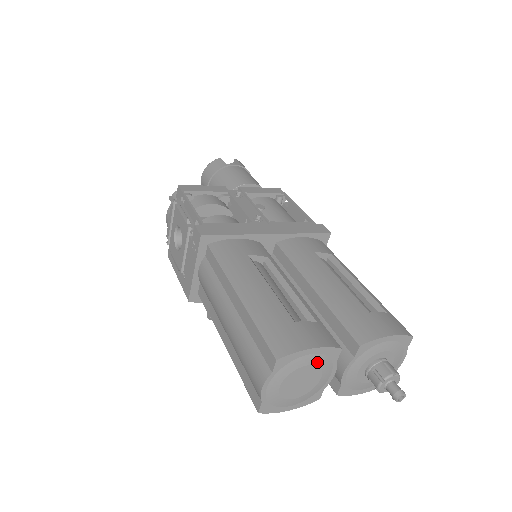
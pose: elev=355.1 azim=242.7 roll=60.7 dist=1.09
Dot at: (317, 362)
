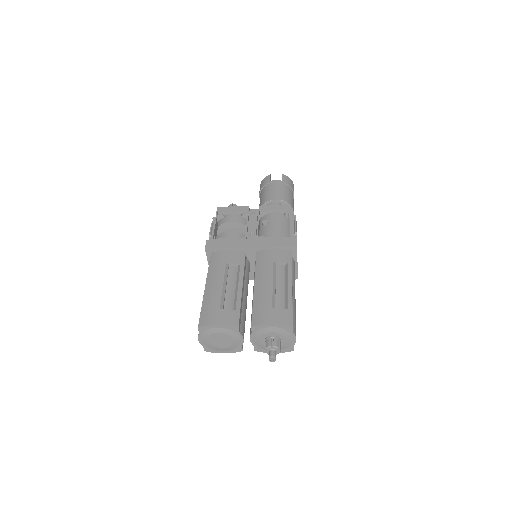
Dot at: (225, 332)
